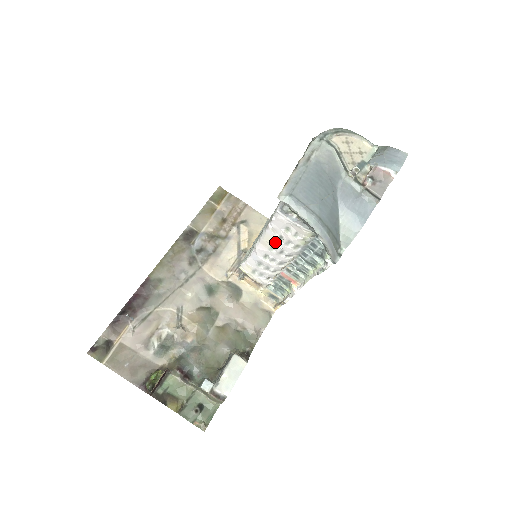
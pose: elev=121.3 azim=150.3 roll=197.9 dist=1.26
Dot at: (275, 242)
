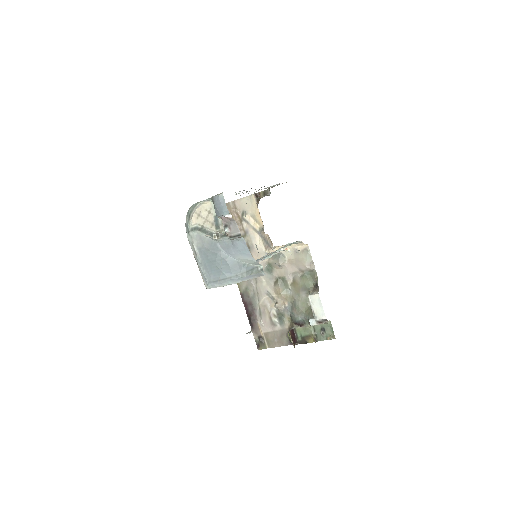
Dot at: occluded
